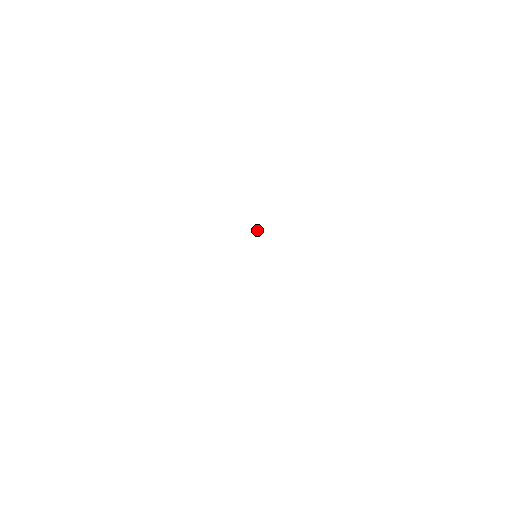
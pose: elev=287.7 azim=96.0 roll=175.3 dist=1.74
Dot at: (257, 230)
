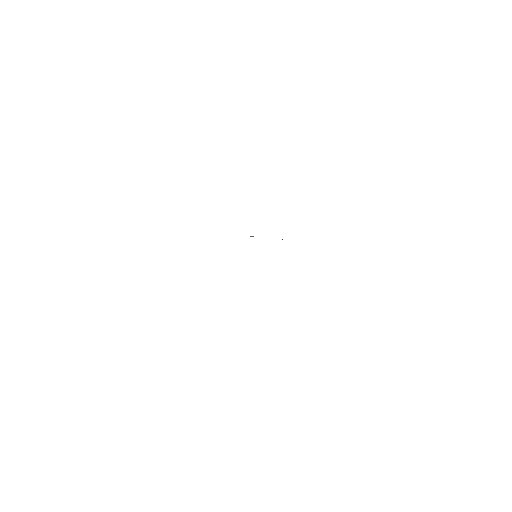
Dot at: (251, 236)
